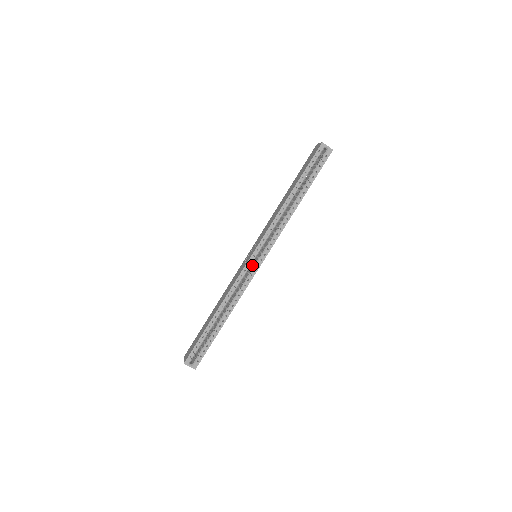
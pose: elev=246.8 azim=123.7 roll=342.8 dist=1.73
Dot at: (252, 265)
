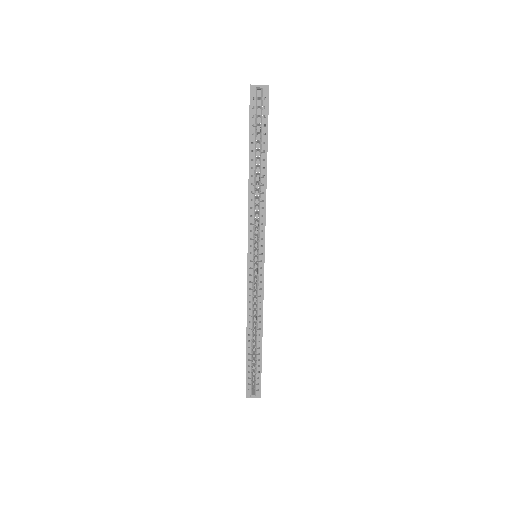
Dot at: (257, 269)
